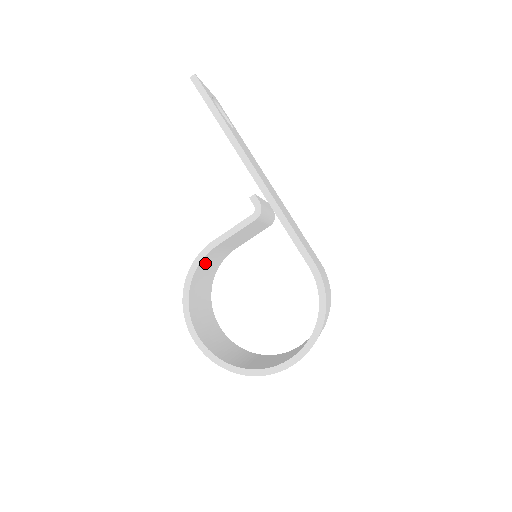
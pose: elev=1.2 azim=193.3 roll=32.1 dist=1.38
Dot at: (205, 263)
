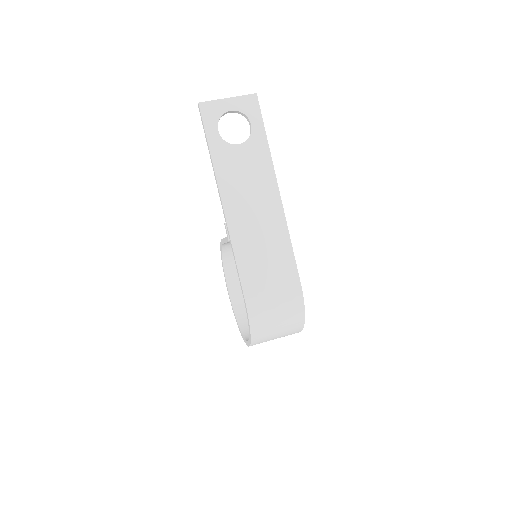
Dot at: occluded
